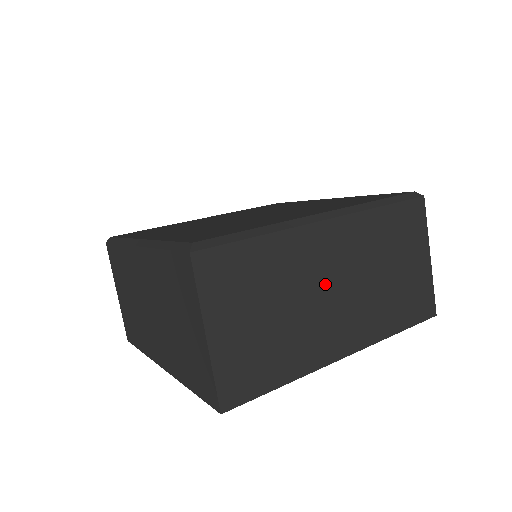
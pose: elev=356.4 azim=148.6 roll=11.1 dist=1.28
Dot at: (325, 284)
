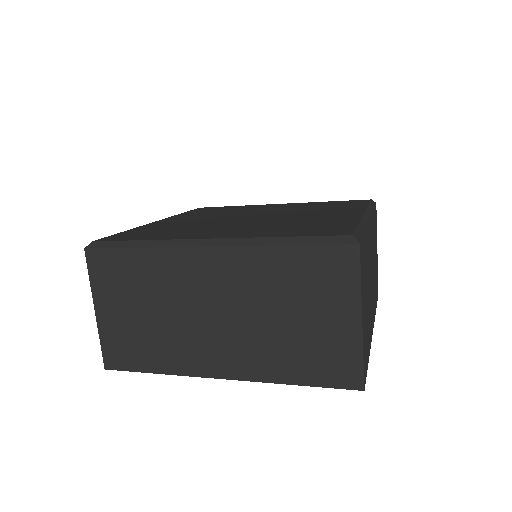
Dot at: (202, 306)
